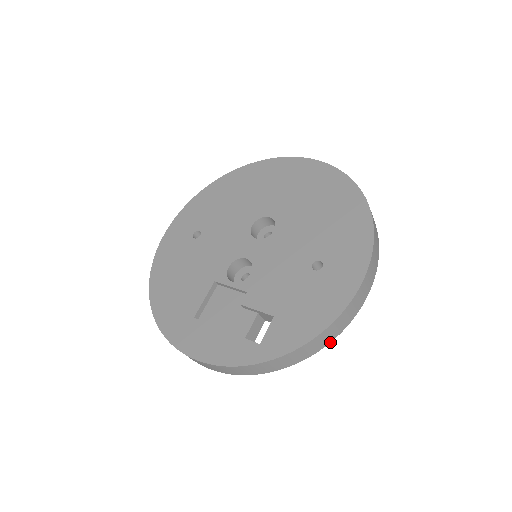
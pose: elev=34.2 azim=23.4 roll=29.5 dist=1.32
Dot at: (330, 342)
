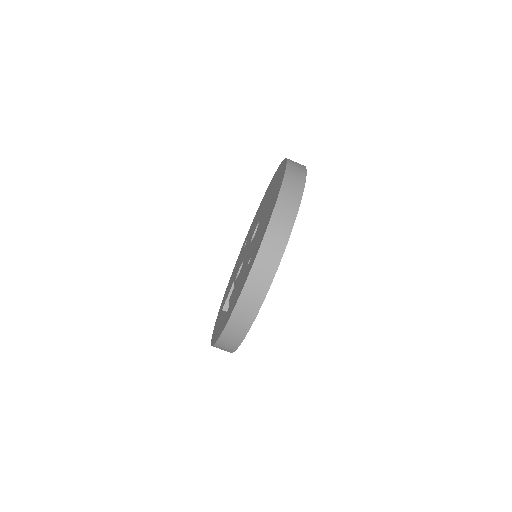
Dot at: occluded
